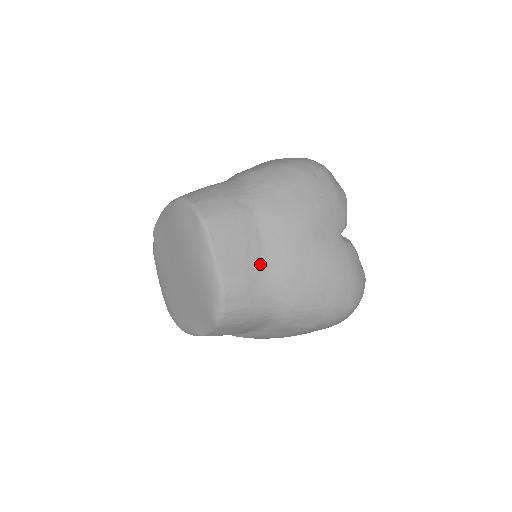
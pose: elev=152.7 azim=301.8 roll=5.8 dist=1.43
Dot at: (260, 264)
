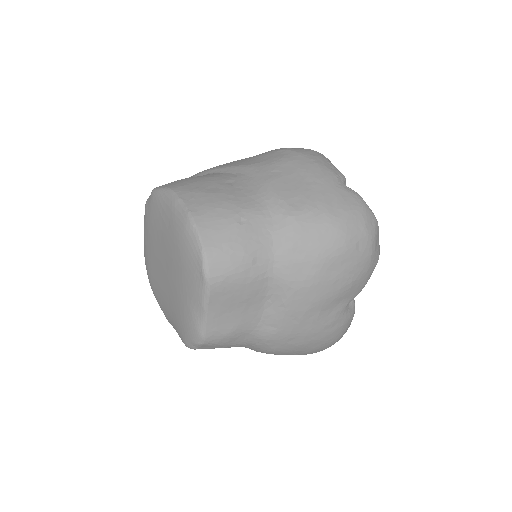
Dot at: (251, 324)
